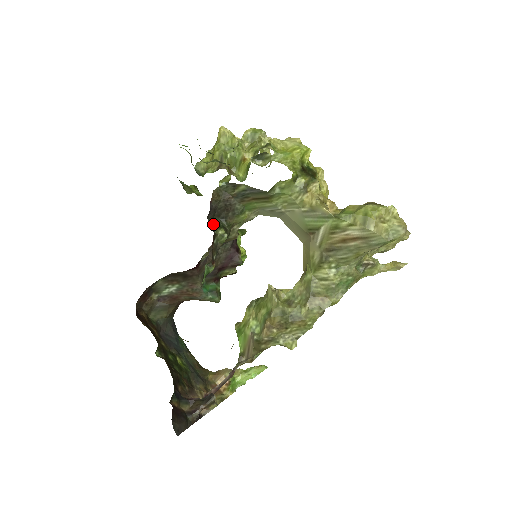
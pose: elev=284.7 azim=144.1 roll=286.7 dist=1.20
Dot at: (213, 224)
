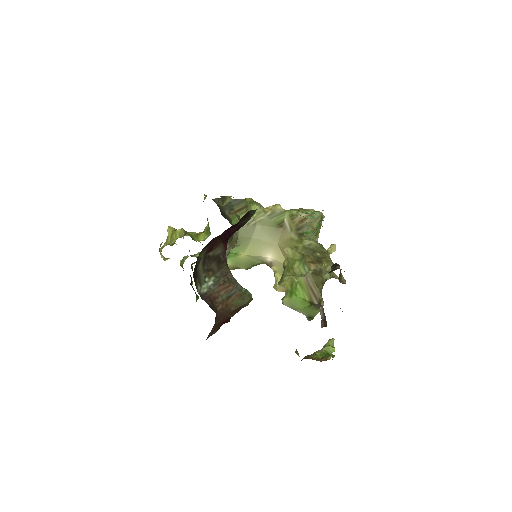
Dot at: occluded
